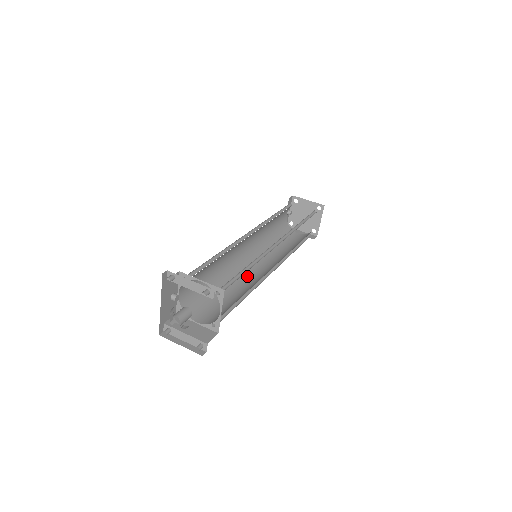
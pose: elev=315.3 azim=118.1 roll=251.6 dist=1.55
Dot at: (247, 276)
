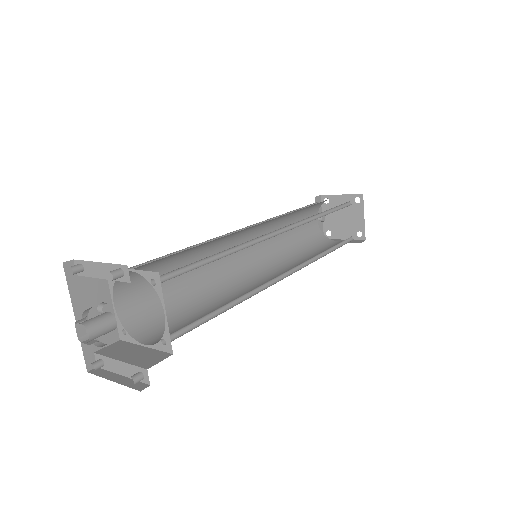
Dot at: (249, 287)
